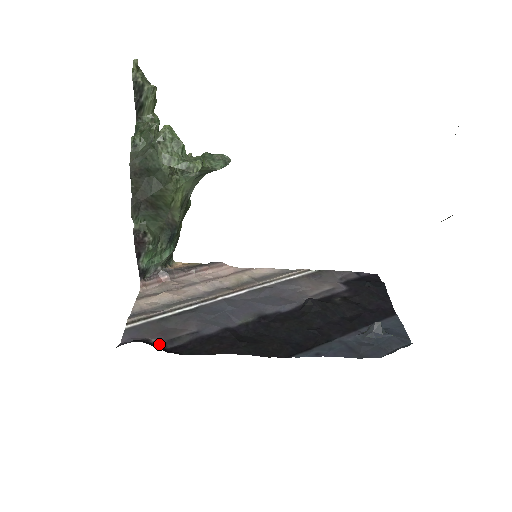
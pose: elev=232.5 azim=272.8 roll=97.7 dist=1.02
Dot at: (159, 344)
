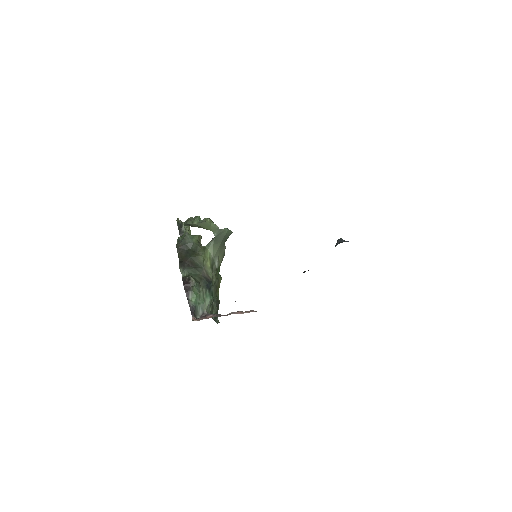
Dot at: occluded
